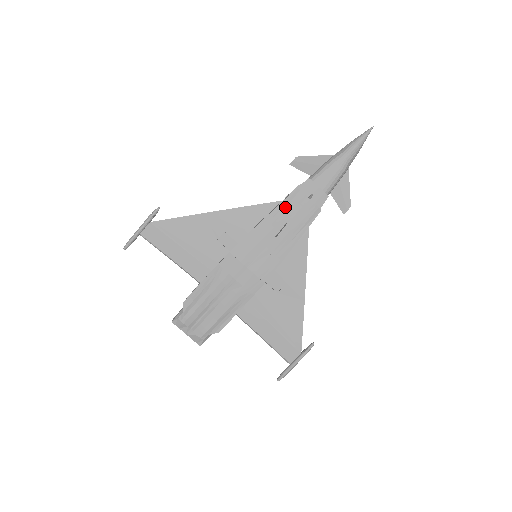
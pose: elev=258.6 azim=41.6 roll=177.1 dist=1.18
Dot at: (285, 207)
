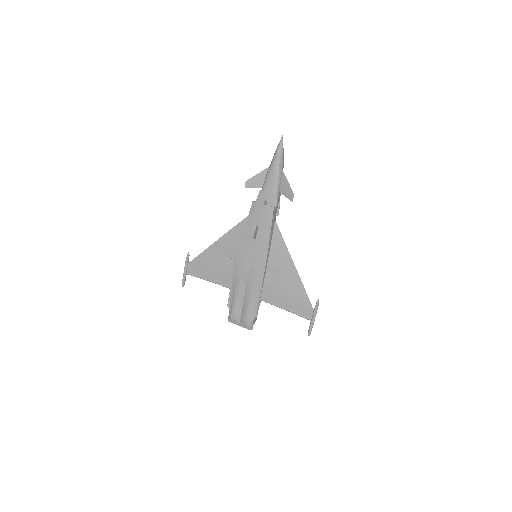
Dot at: (252, 217)
